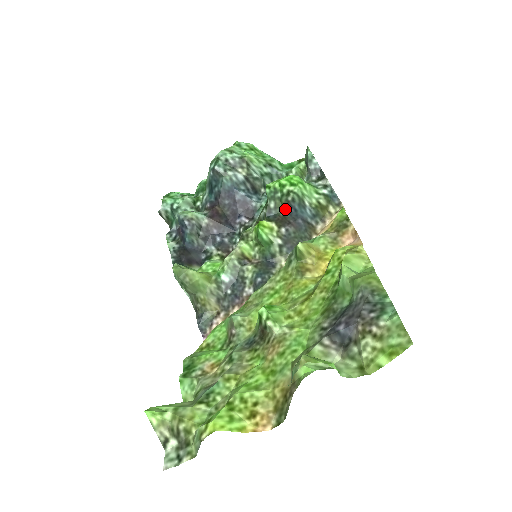
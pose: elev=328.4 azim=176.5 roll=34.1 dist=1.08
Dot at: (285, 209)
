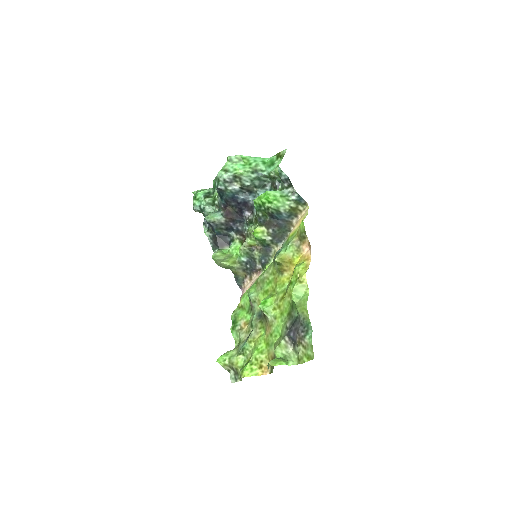
Dot at: (269, 216)
